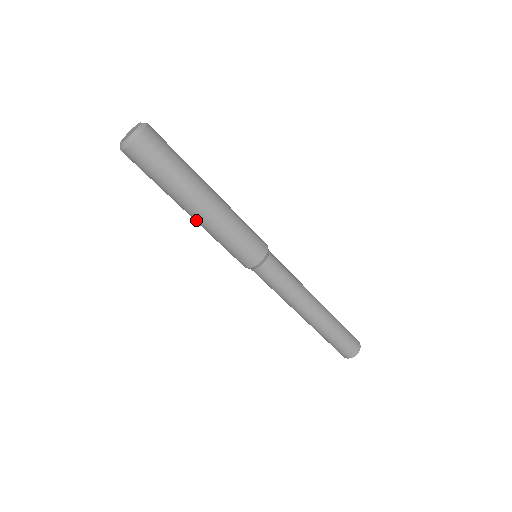
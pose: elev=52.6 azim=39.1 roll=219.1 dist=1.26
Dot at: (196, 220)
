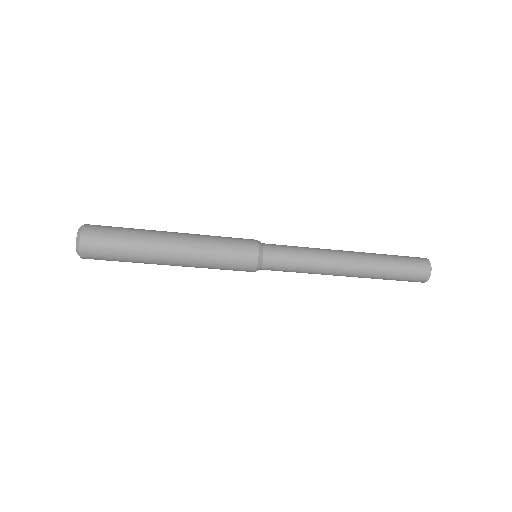
Dot at: occluded
